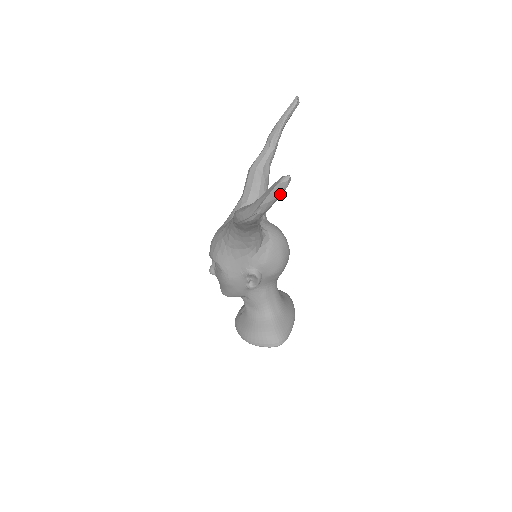
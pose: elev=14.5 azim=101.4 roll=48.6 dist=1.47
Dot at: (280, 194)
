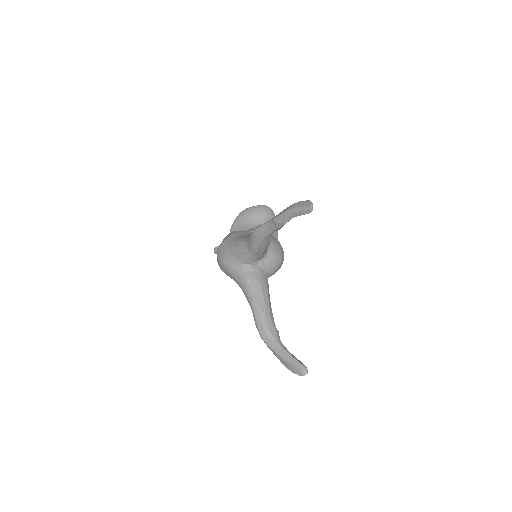
Dot at: occluded
